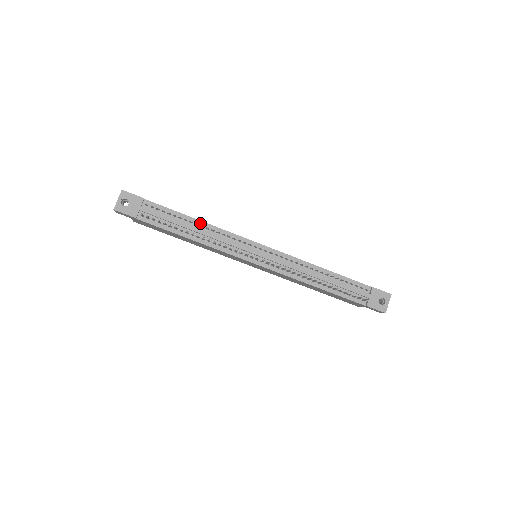
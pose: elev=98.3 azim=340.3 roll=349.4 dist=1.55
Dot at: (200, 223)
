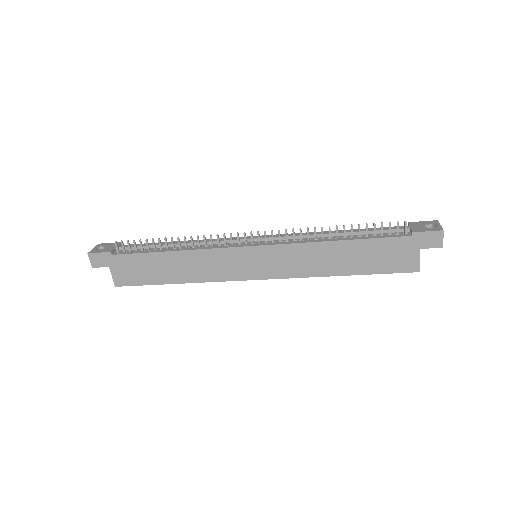
Dot at: occluded
